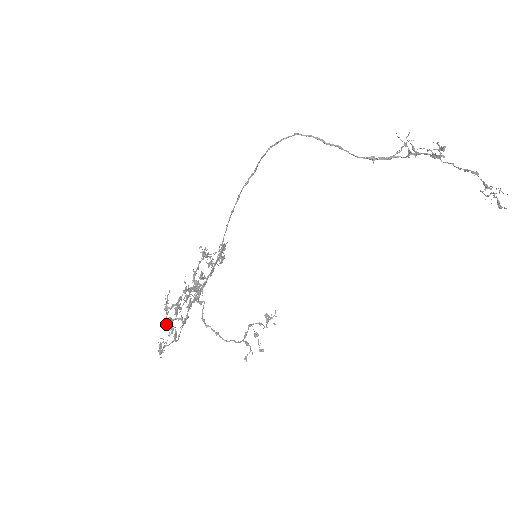
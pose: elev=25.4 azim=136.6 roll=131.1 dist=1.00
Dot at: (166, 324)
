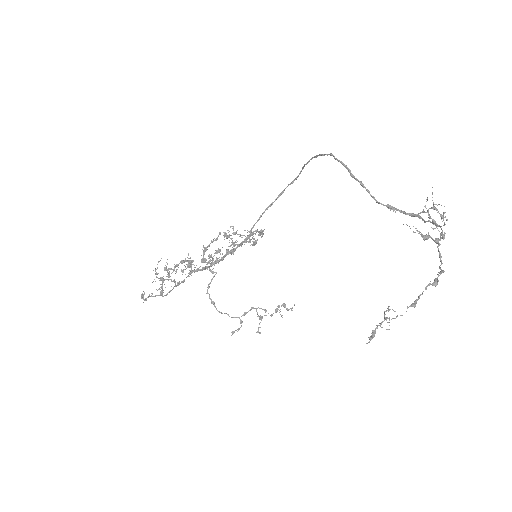
Dot at: (155, 281)
